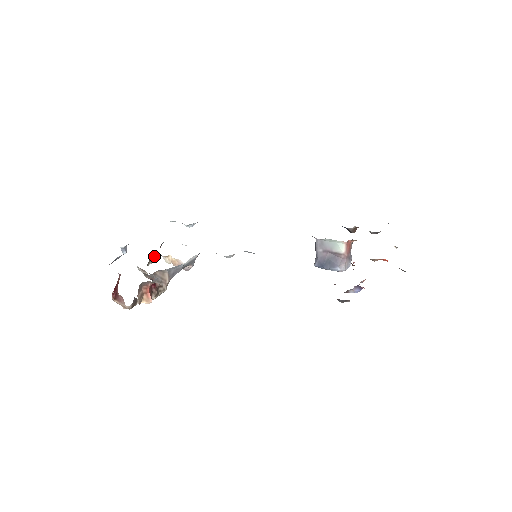
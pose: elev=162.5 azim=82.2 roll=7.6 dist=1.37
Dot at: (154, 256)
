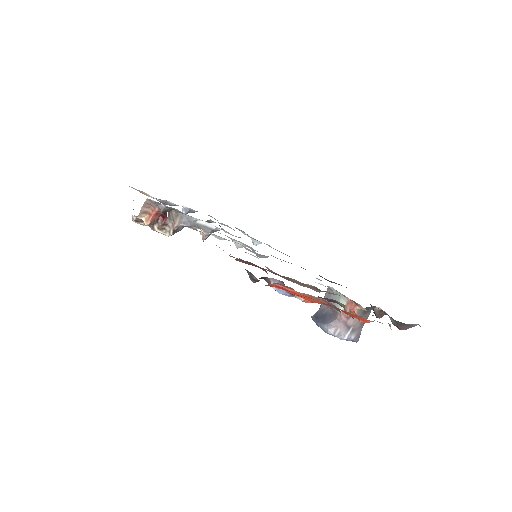
Dot at: occluded
